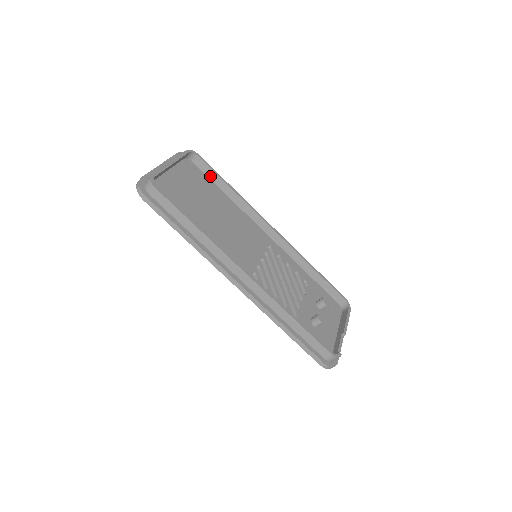
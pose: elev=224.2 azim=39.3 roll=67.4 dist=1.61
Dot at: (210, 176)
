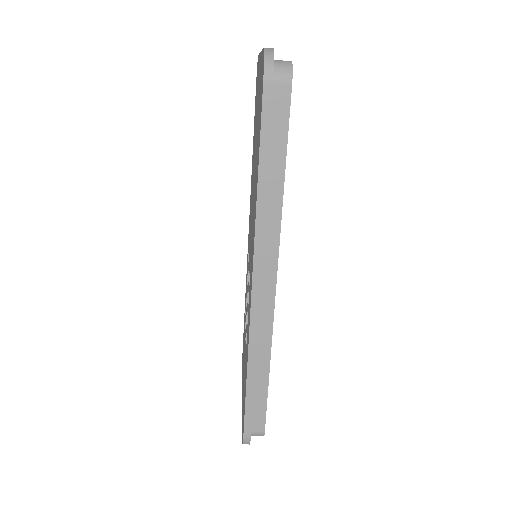
Dot at: occluded
